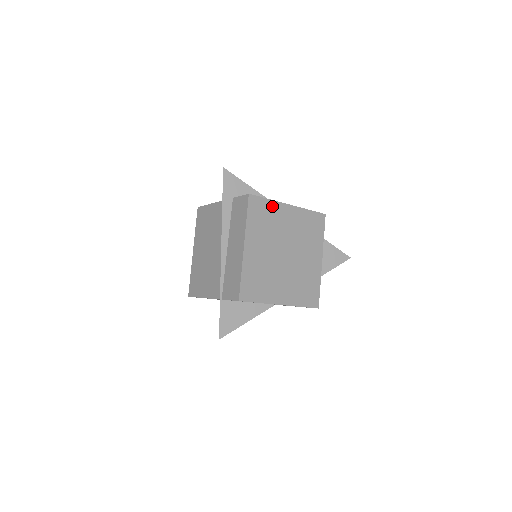
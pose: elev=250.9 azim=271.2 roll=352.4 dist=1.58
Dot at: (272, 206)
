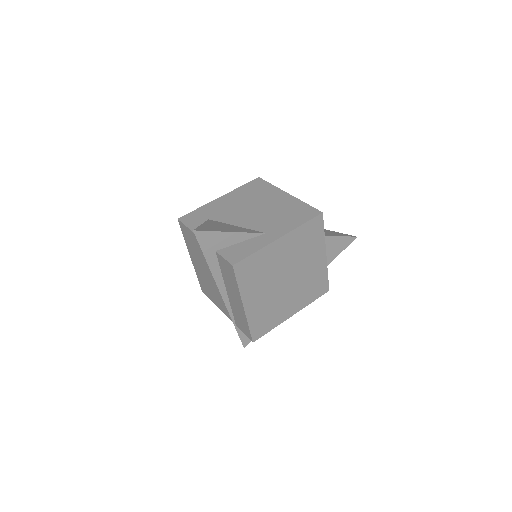
Dot at: (261, 255)
